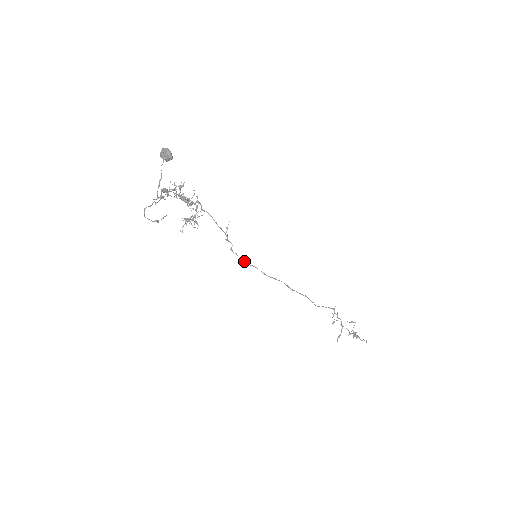
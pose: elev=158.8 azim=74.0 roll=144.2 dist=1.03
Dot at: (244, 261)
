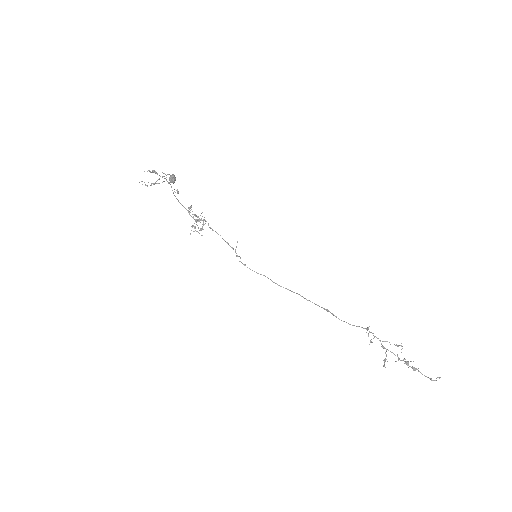
Dot at: (252, 270)
